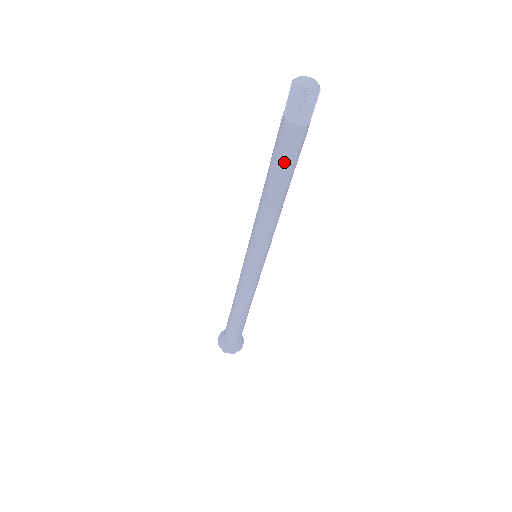
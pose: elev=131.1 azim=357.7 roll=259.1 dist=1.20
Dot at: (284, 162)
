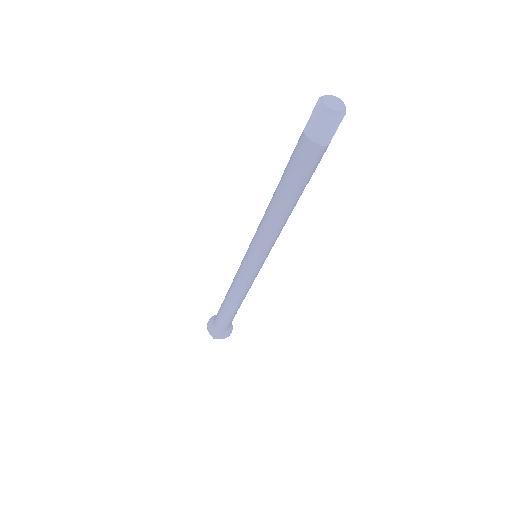
Dot at: (301, 178)
